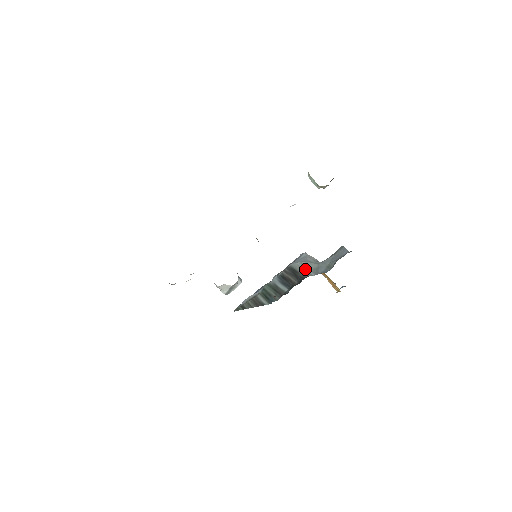
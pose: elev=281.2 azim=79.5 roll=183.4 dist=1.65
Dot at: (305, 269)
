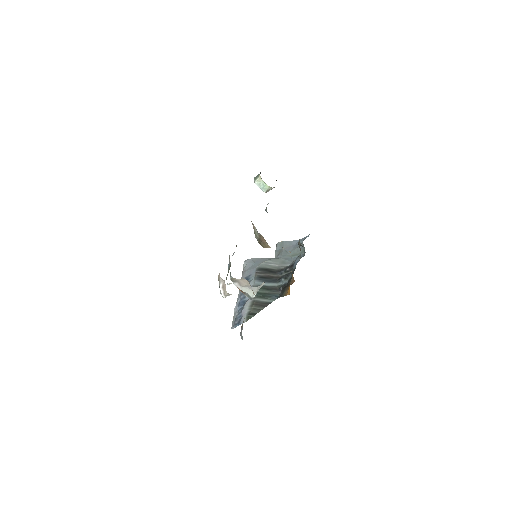
Dot at: (274, 265)
